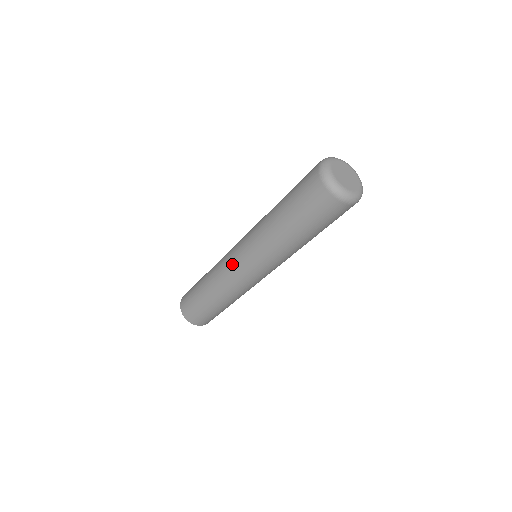
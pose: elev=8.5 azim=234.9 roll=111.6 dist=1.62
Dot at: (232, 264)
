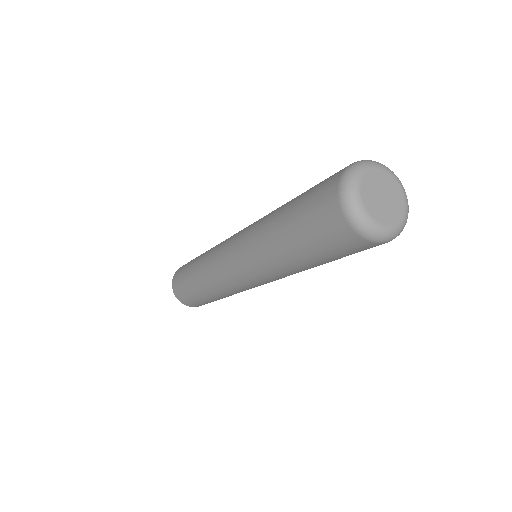
Dot at: (222, 253)
